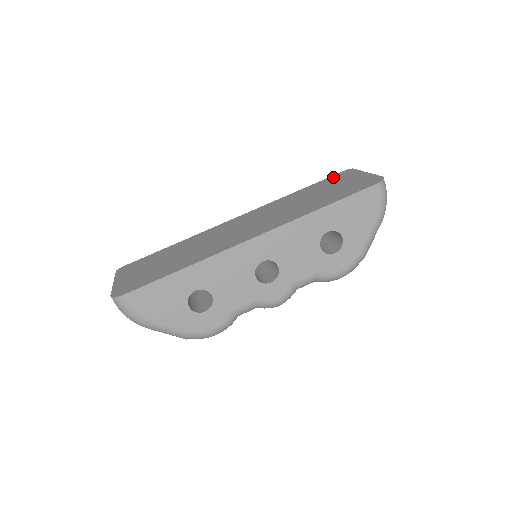
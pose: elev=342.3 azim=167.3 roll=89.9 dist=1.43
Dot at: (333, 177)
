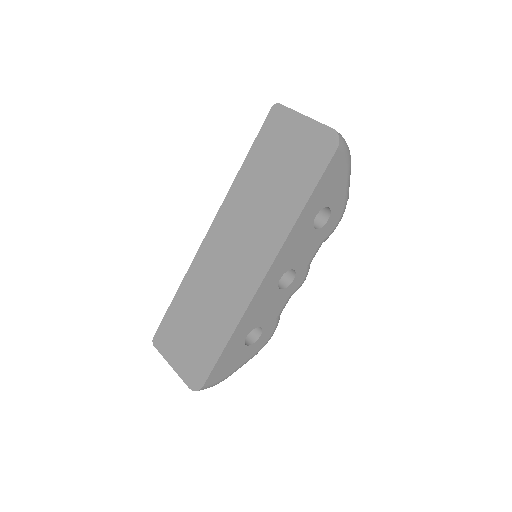
Dot at: (267, 129)
